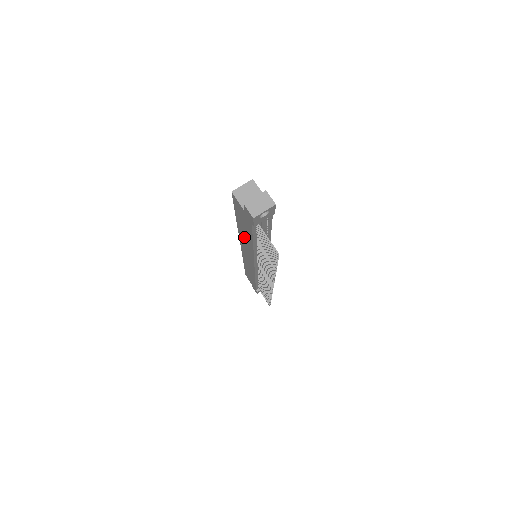
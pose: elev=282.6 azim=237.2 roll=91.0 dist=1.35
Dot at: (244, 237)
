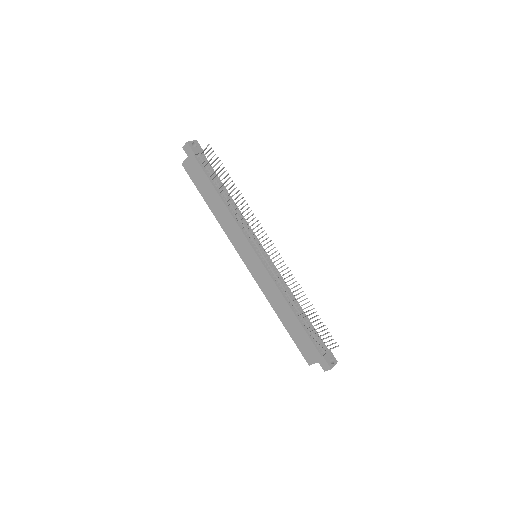
Dot at: (220, 213)
